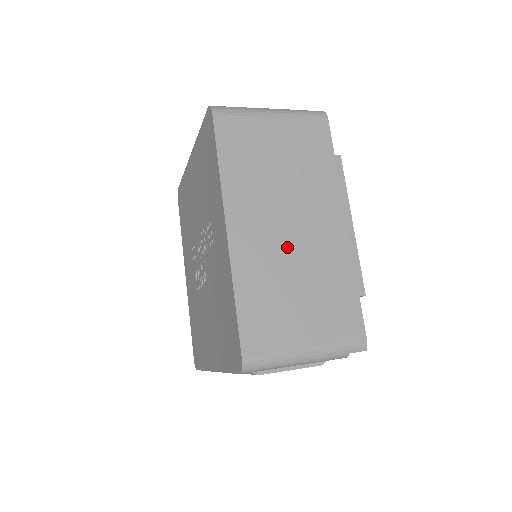
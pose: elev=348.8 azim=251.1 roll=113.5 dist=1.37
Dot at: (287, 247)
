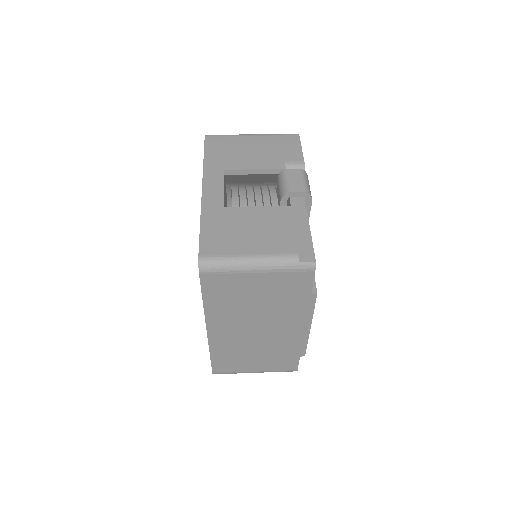
Dot at: (252, 338)
